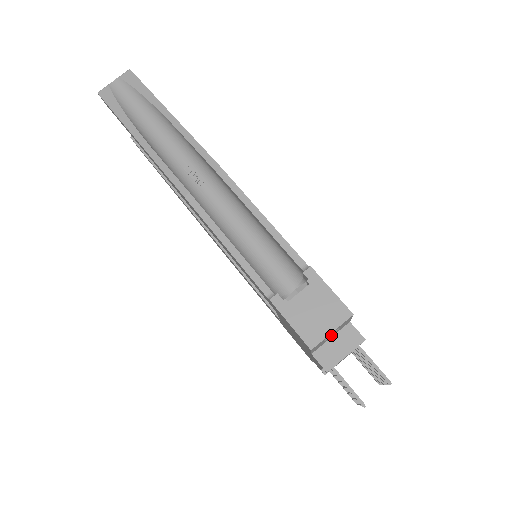
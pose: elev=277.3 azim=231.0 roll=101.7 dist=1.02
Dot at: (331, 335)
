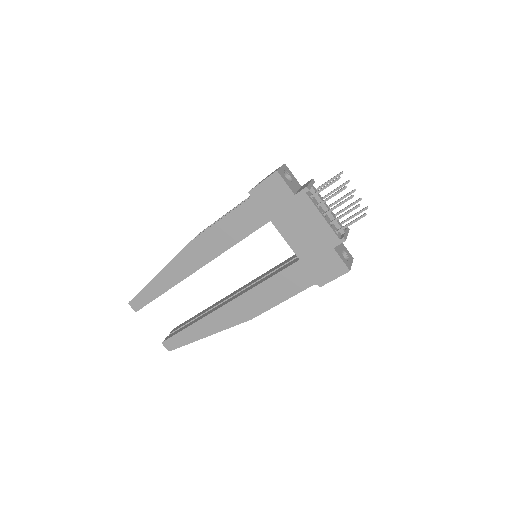
Dot at: (291, 182)
